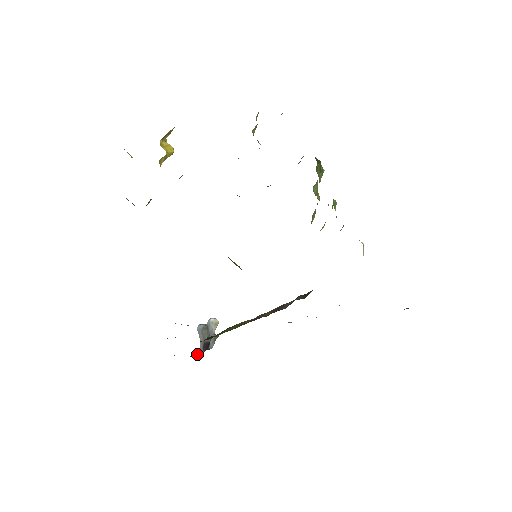
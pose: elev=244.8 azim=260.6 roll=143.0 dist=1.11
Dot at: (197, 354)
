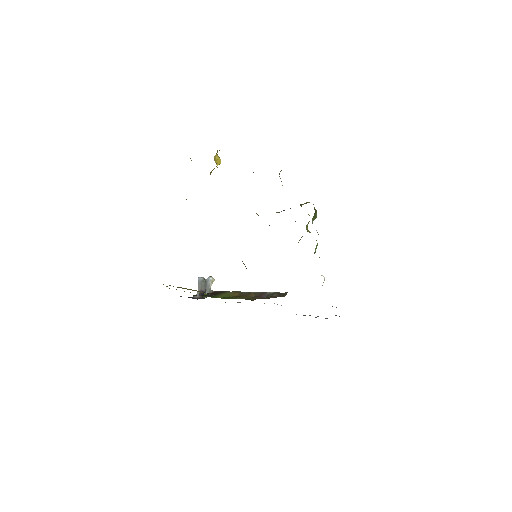
Dot at: (194, 297)
